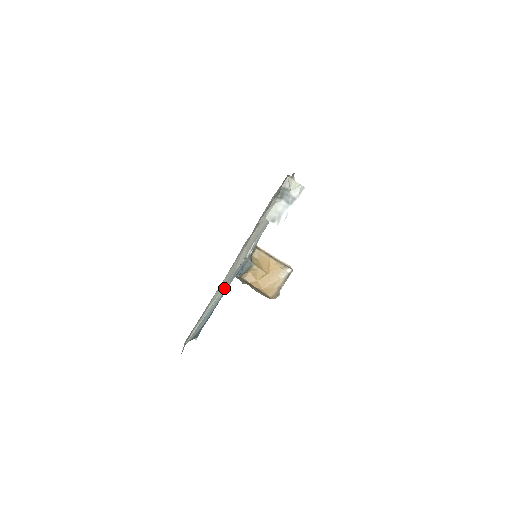
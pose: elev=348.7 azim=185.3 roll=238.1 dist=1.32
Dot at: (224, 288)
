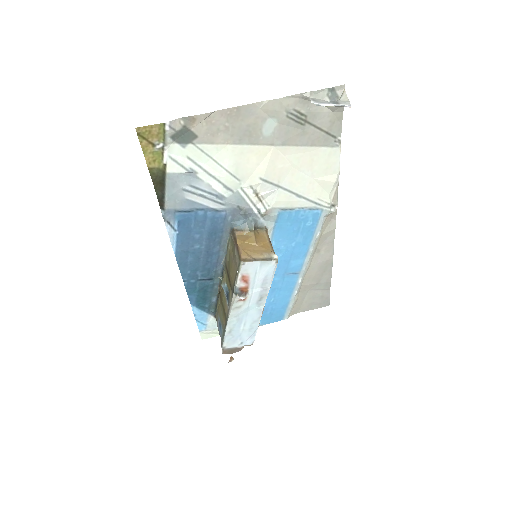
Dot at: (224, 187)
